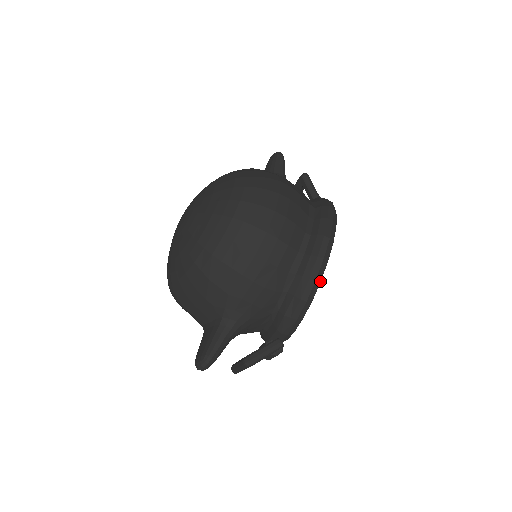
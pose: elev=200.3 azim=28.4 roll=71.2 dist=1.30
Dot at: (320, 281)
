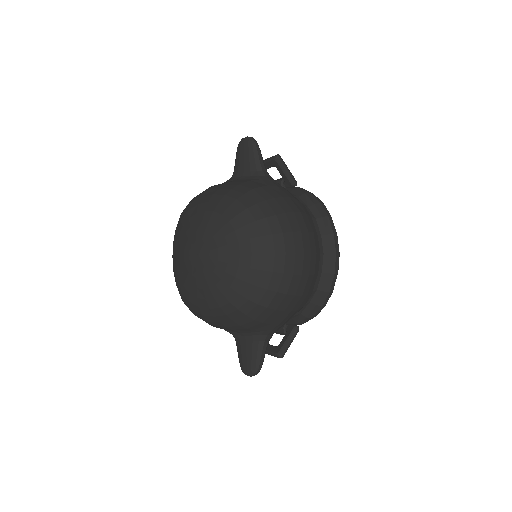
Dot at: occluded
